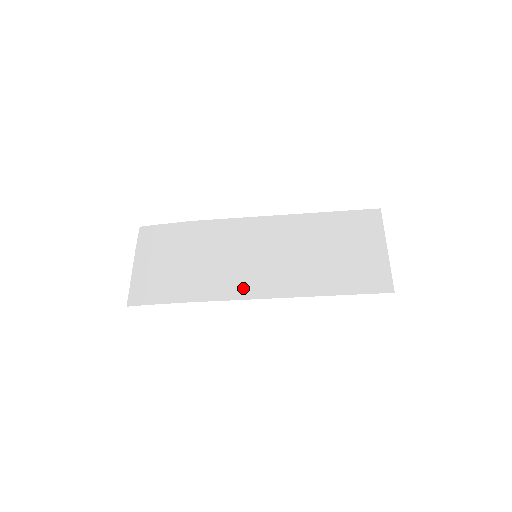
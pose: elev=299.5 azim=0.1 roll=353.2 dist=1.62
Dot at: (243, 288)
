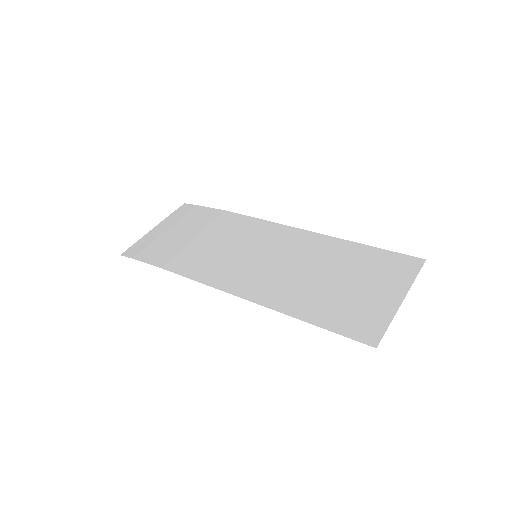
Dot at: (220, 277)
